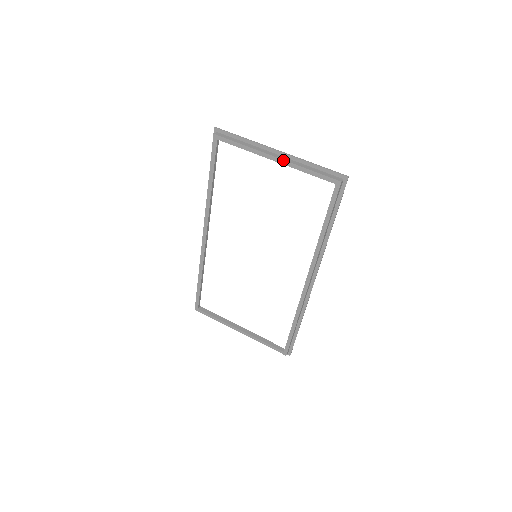
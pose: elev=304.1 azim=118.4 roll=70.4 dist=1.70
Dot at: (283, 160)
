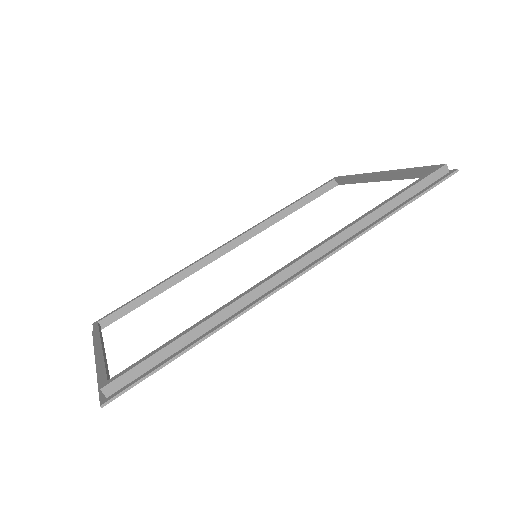
Dot at: (388, 171)
